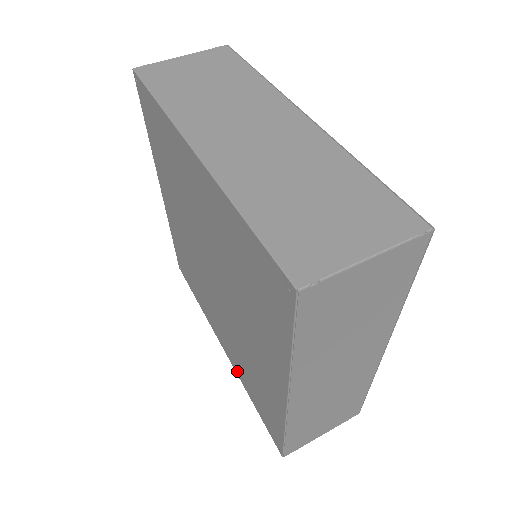
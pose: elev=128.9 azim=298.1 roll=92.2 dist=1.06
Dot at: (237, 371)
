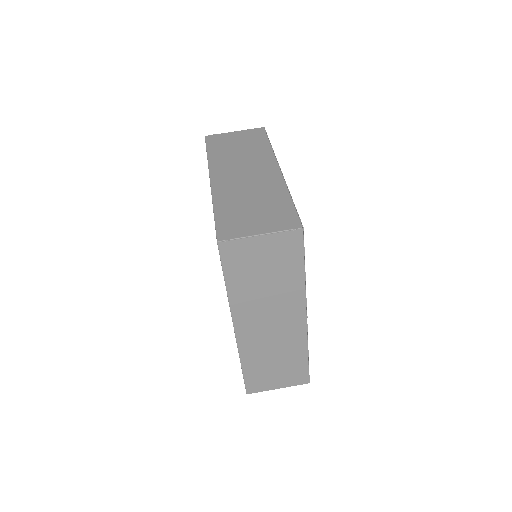
Dot at: occluded
